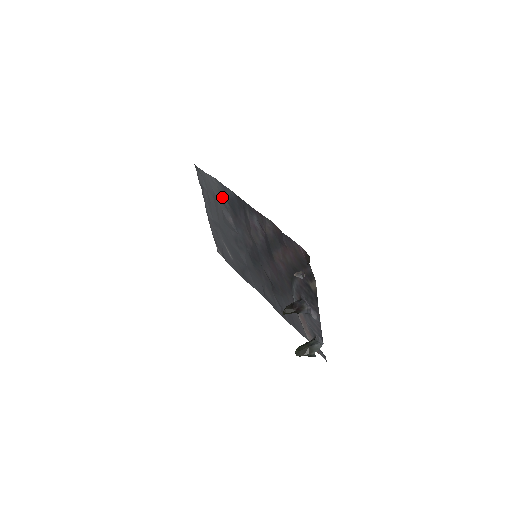
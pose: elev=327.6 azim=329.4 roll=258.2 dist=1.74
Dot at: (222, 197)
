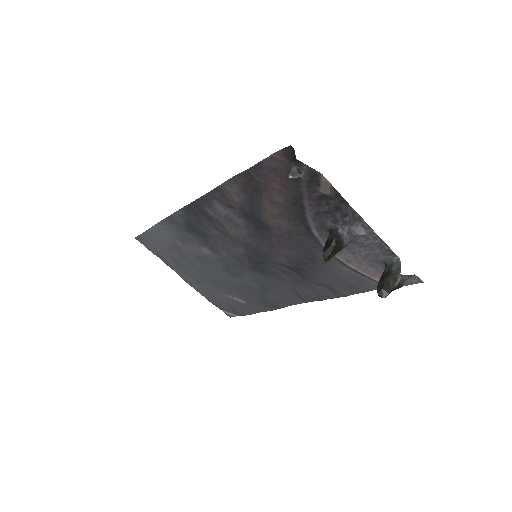
Dot at: (179, 234)
